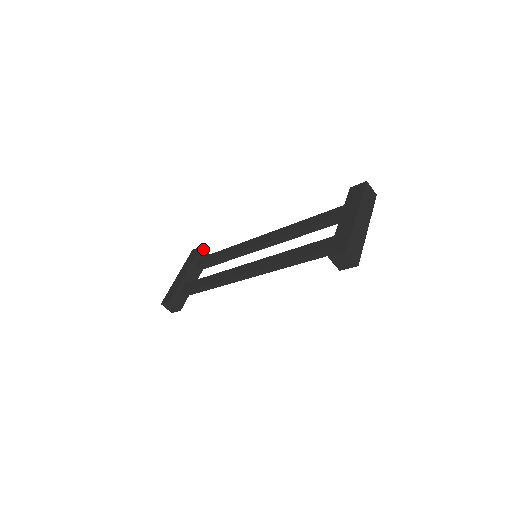
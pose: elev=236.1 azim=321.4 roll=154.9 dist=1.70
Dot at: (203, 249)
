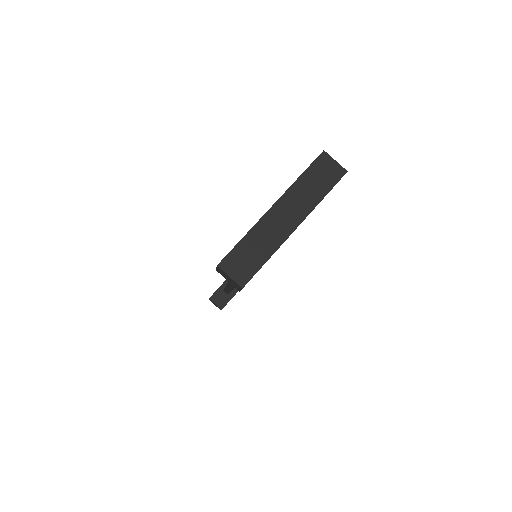
Dot at: occluded
